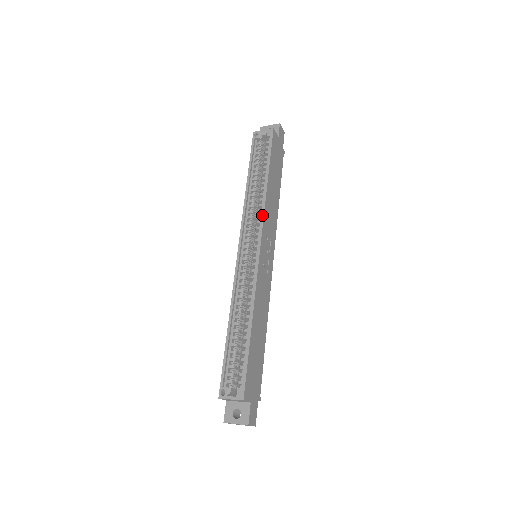
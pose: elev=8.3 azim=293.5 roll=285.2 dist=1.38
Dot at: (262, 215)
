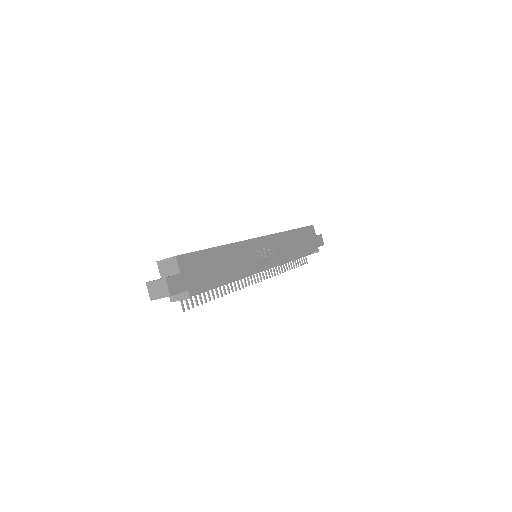
Dot at: (275, 233)
